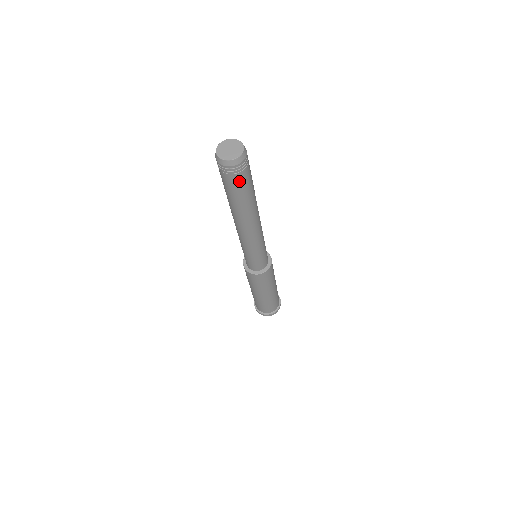
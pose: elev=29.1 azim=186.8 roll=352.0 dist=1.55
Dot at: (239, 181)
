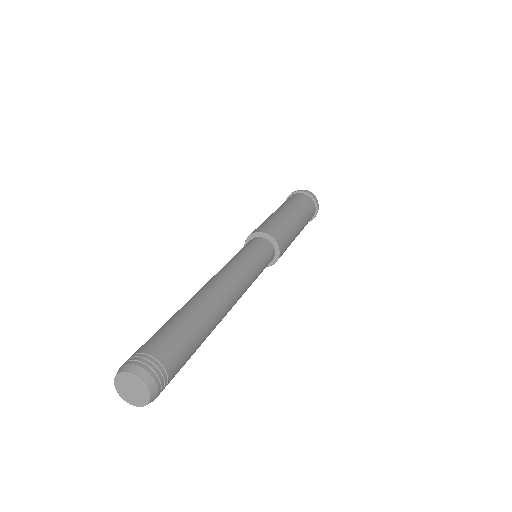
Dot at: occluded
